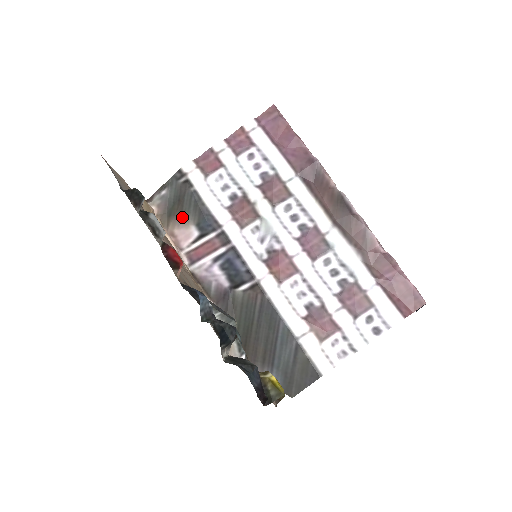
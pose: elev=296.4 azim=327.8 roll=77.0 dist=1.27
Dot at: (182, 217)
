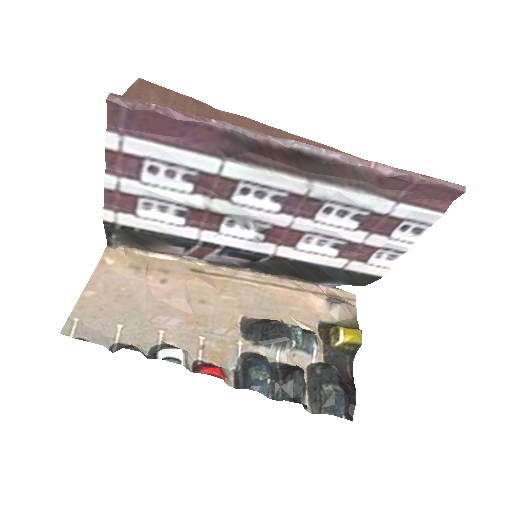
Dot at: (154, 245)
